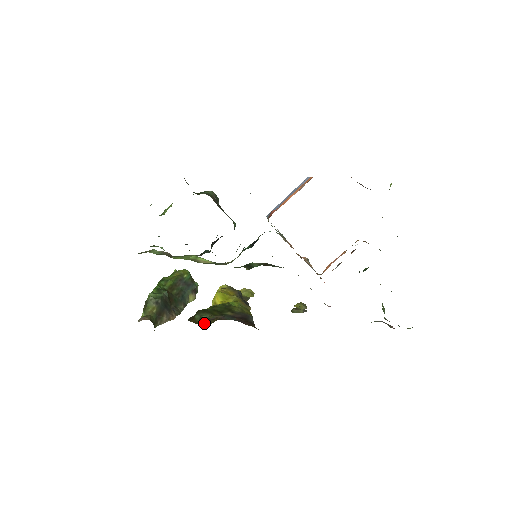
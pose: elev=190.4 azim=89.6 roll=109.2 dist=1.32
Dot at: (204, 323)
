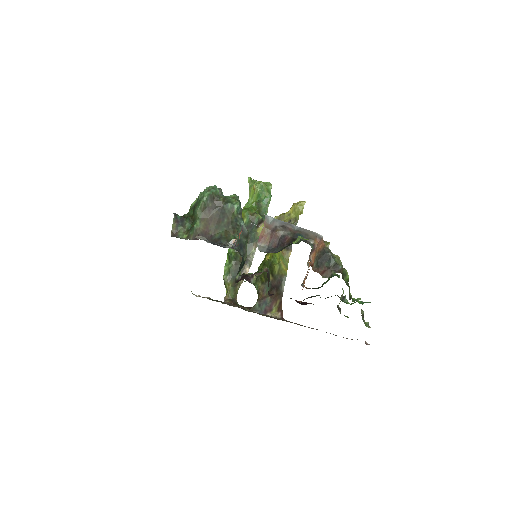
Dot at: (257, 292)
